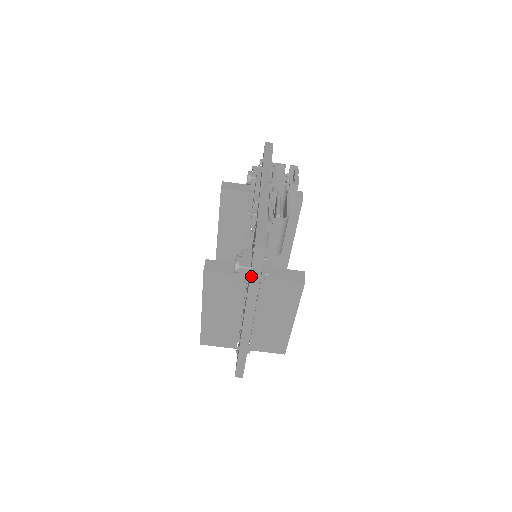
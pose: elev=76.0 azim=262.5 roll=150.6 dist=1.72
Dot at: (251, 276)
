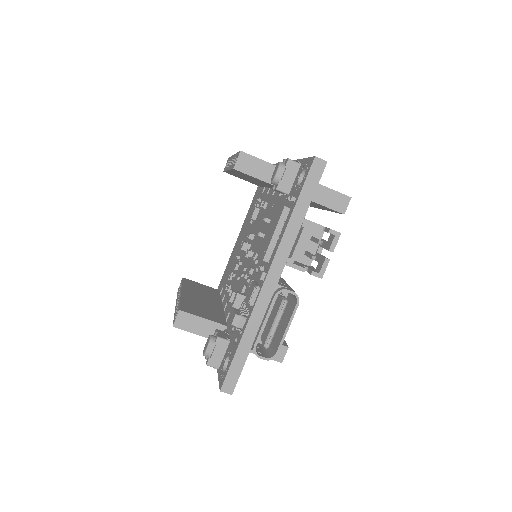
Dot at: (218, 370)
